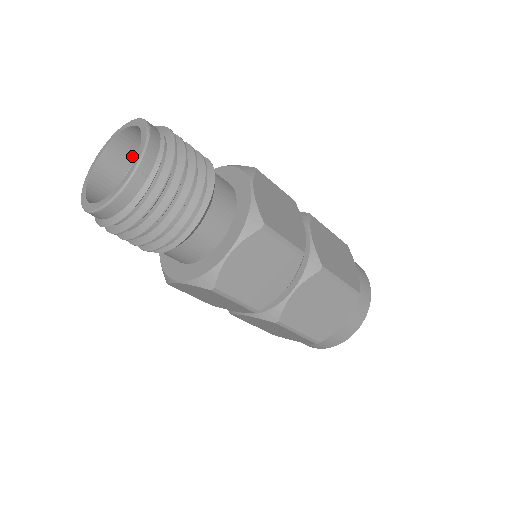
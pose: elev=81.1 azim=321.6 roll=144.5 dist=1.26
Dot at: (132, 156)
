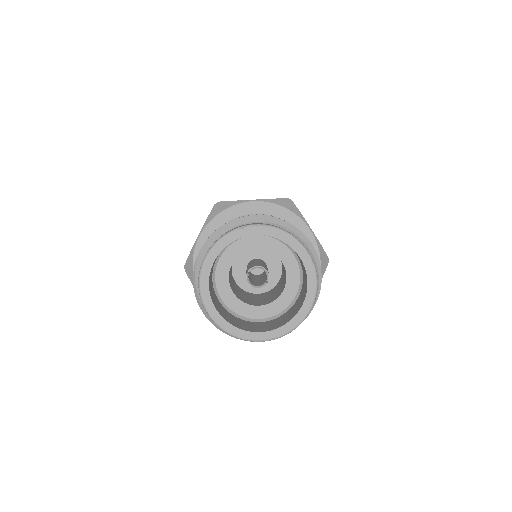
Dot at: occluded
